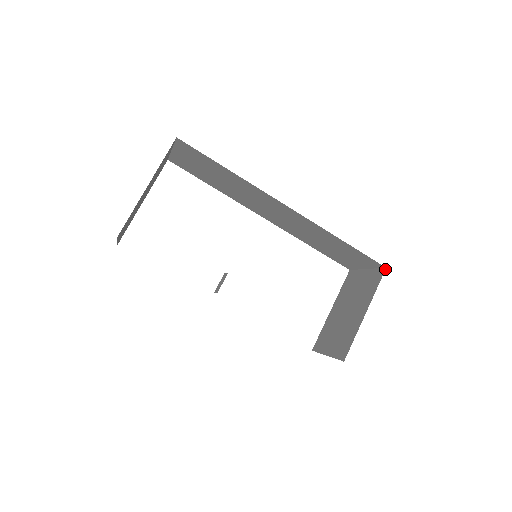
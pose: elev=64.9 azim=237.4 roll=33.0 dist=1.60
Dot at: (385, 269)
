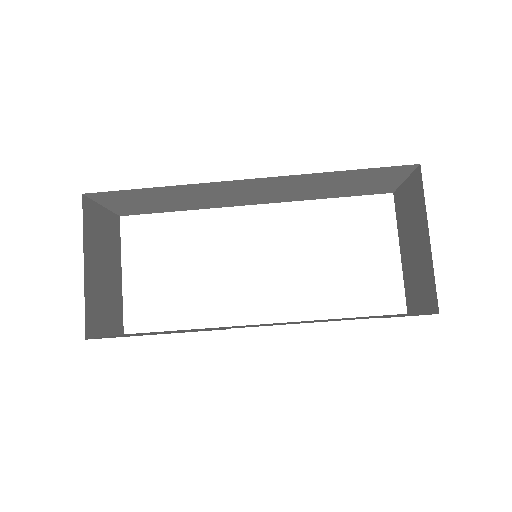
Dot at: (420, 167)
